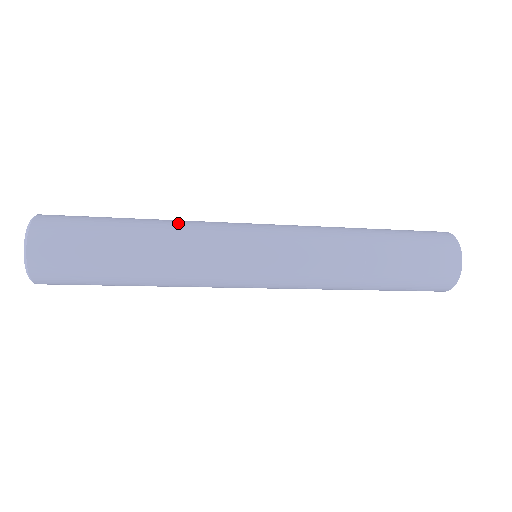
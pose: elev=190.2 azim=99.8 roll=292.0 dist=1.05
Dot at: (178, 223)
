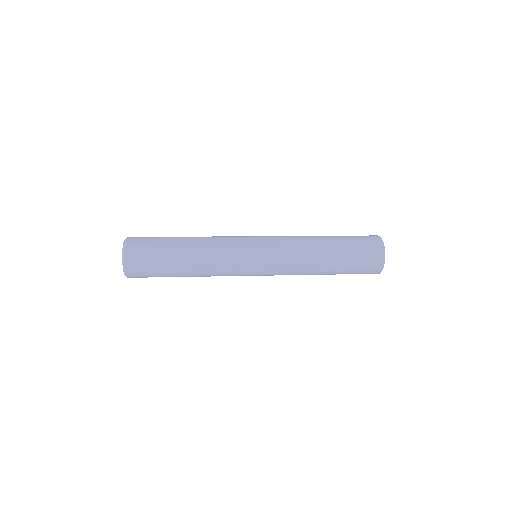
Dot at: (208, 239)
